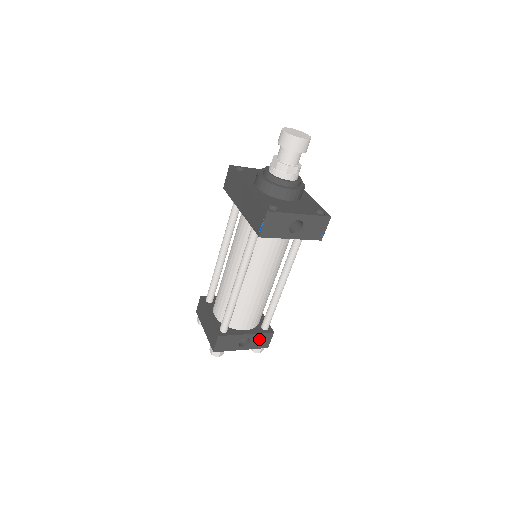
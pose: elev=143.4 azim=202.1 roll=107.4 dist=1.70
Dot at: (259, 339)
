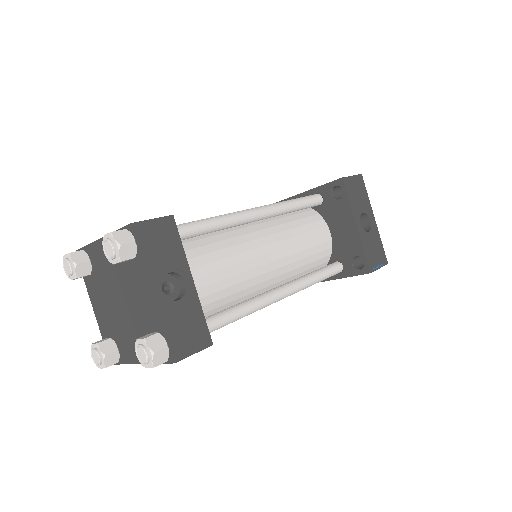
Dot at: (189, 319)
